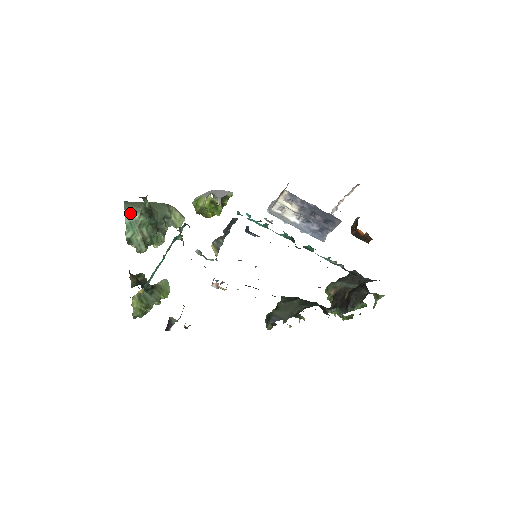
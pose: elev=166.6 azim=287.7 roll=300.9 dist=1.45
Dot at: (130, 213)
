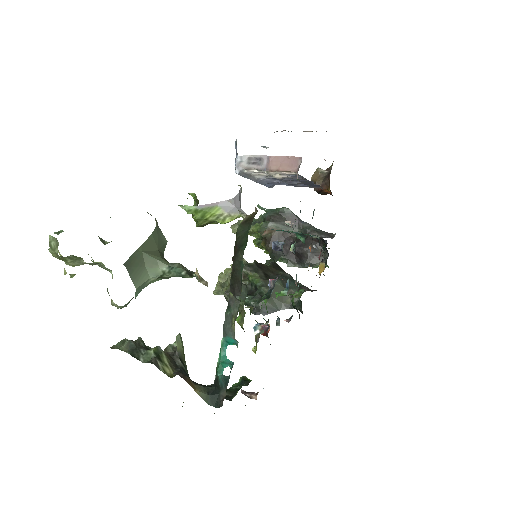
Dot at: (142, 282)
